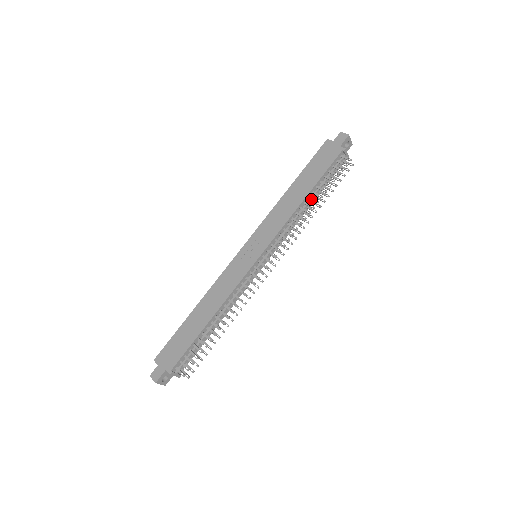
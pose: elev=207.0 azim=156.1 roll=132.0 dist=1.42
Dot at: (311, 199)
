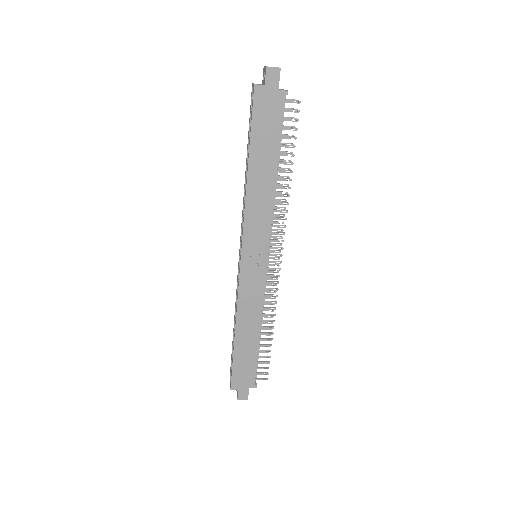
Dot at: (282, 172)
